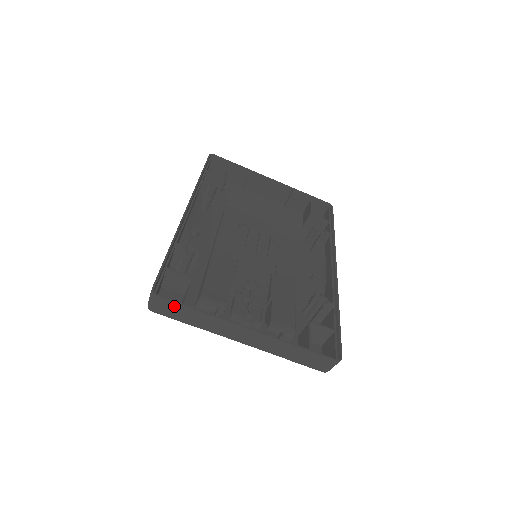
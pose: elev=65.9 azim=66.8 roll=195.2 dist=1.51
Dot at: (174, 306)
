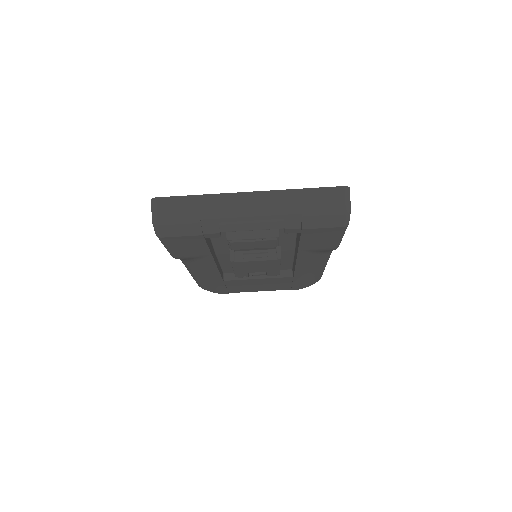
Dot at: (174, 202)
